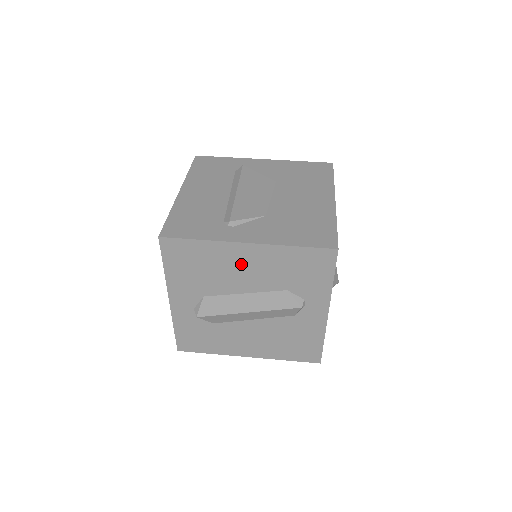
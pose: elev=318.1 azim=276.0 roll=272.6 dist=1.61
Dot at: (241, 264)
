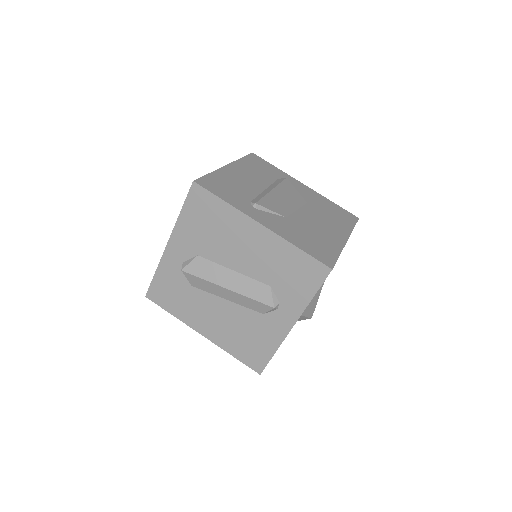
Dot at: (246, 241)
